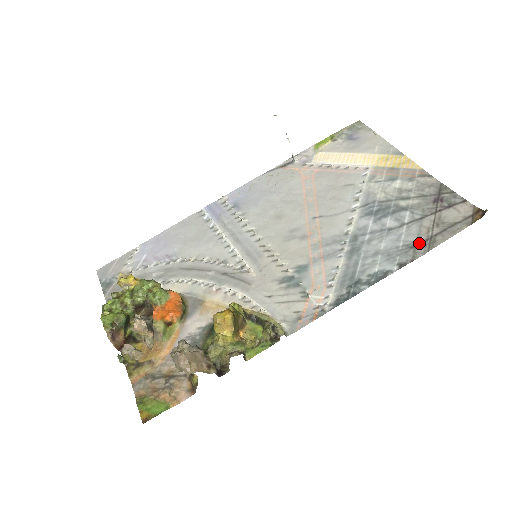
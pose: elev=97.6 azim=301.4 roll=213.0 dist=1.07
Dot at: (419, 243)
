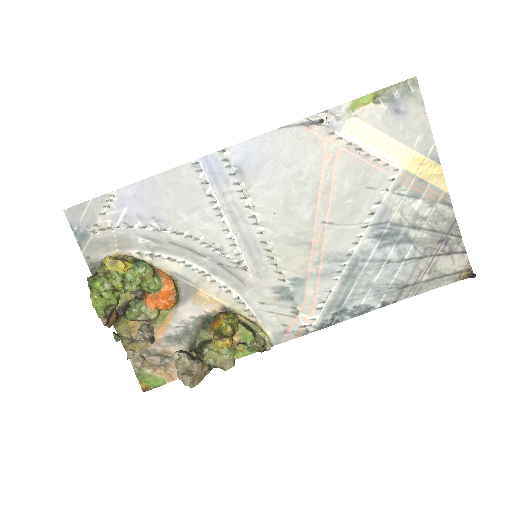
Dot at: (407, 286)
